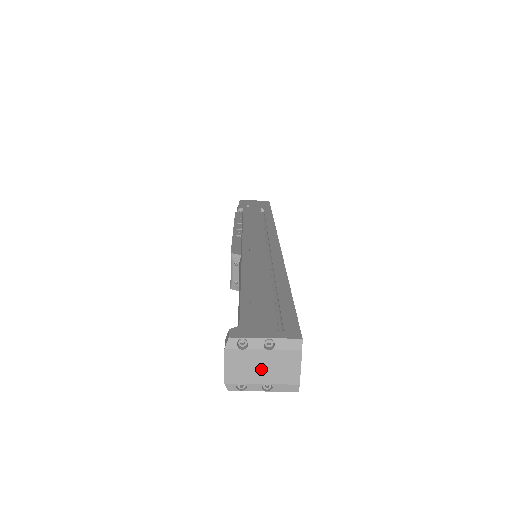
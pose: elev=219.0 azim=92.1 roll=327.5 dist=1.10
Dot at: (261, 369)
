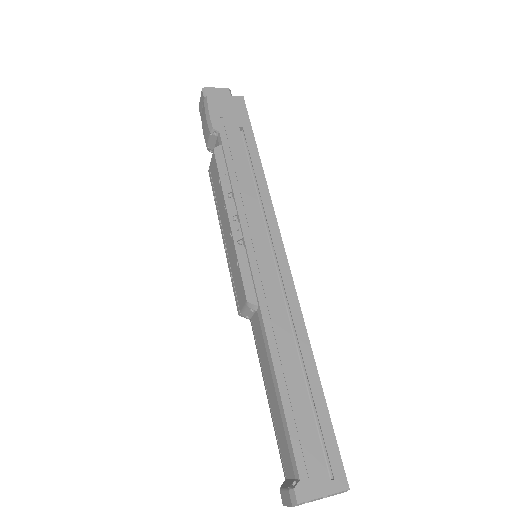
Dot at: occluded
